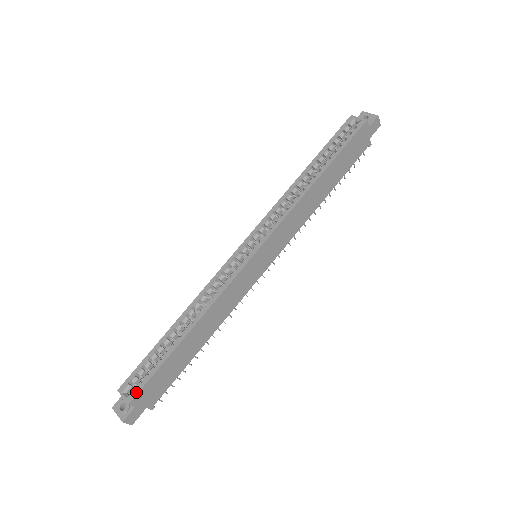
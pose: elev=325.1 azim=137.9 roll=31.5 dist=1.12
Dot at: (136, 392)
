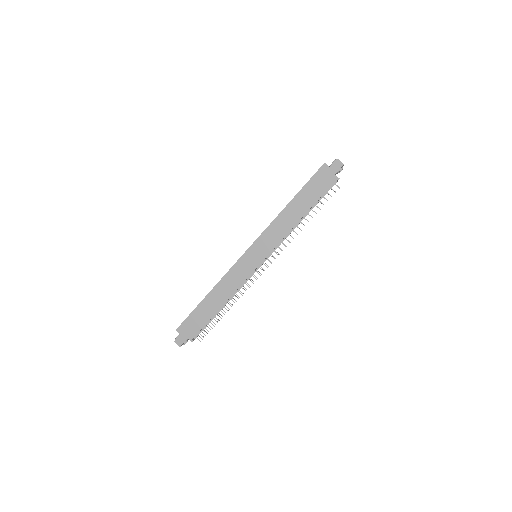
Dot at: occluded
